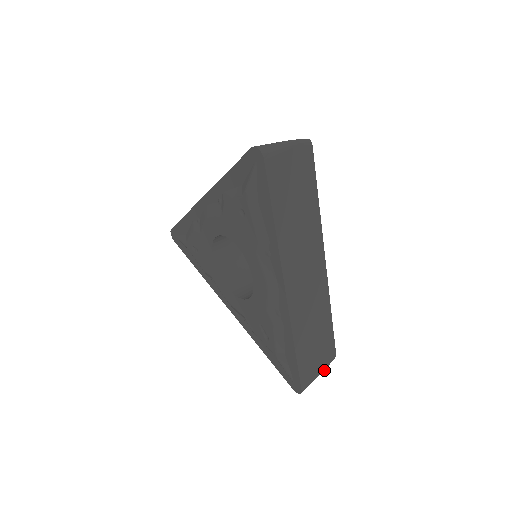
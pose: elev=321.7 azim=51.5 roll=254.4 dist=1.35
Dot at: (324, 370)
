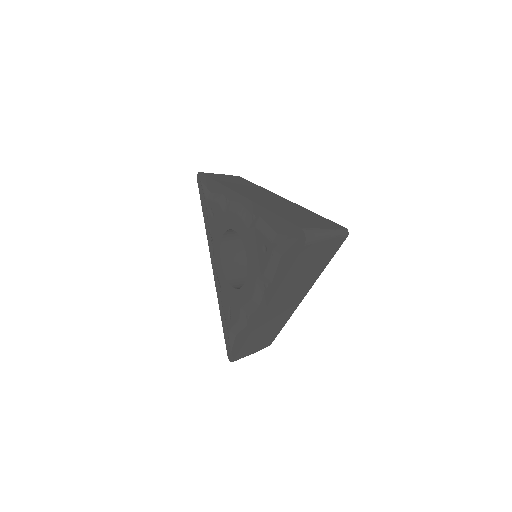
Dot at: occluded
